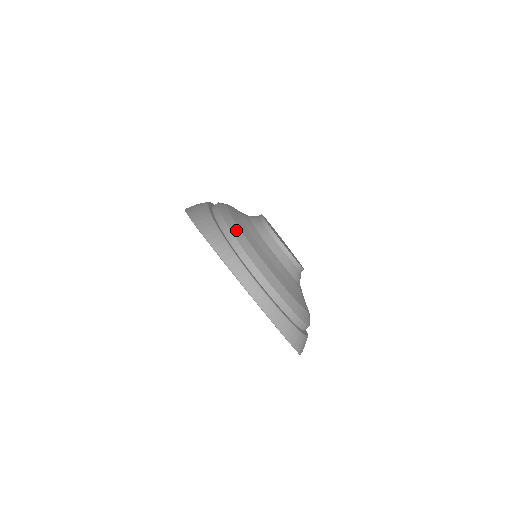
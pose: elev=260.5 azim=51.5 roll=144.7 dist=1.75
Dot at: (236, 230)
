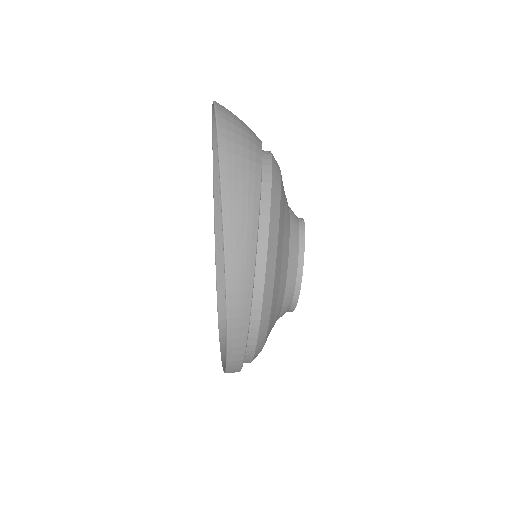
Dot at: (267, 313)
